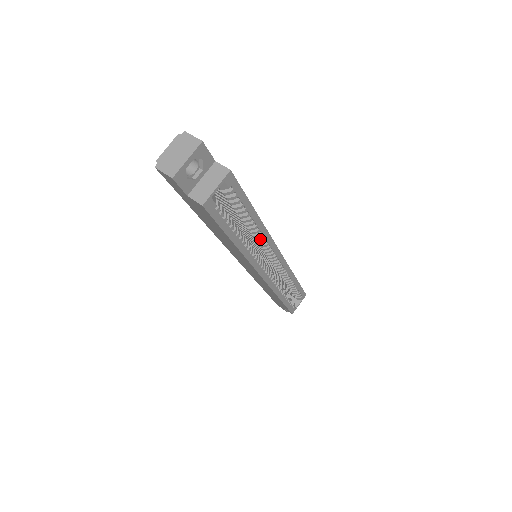
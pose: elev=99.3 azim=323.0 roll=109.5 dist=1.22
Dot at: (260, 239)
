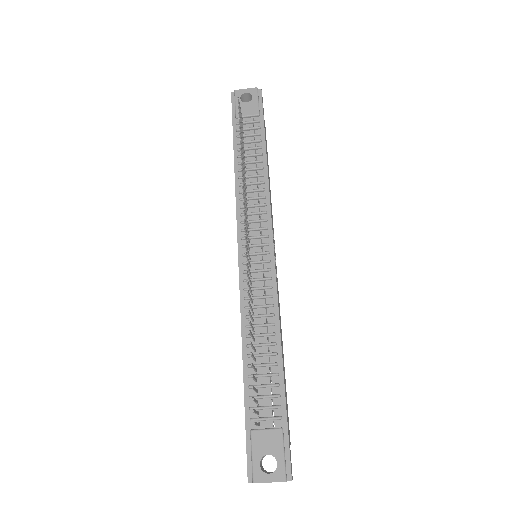
Dot at: occluded
